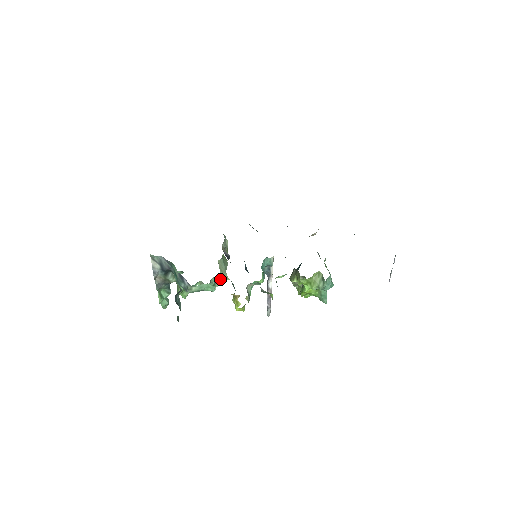
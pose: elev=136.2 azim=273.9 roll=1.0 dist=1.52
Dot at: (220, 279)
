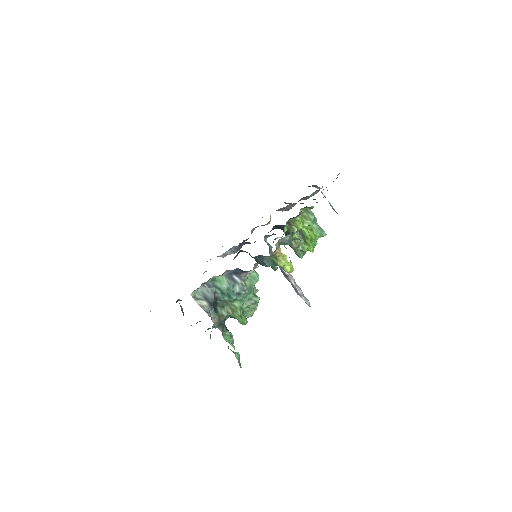
Dot at: (255, 266)
